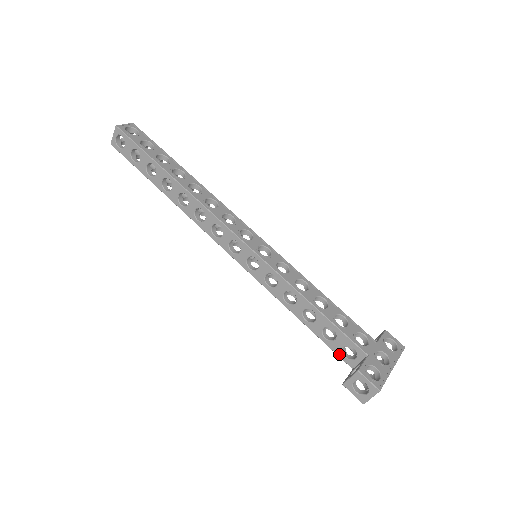
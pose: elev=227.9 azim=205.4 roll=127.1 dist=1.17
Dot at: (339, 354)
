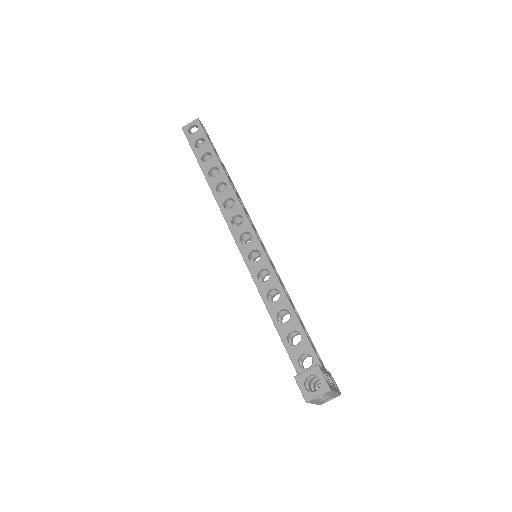
Dot at: (294, 360)
